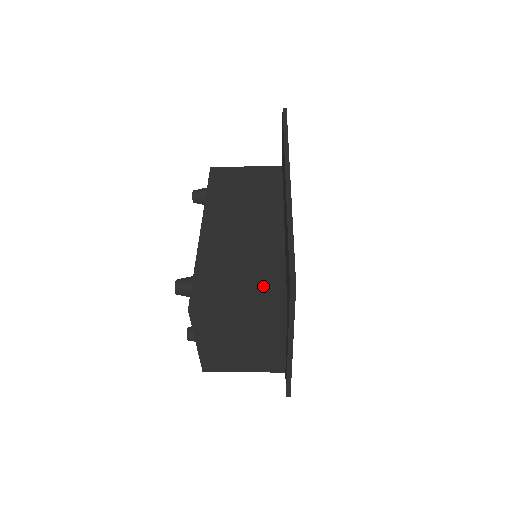
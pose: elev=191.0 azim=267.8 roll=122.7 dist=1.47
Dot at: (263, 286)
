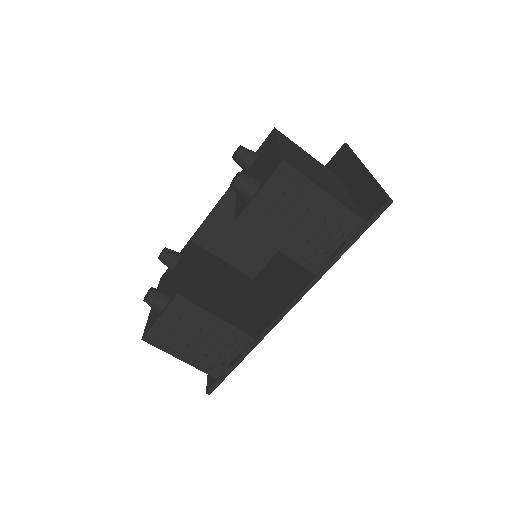
Dot at: occluded
